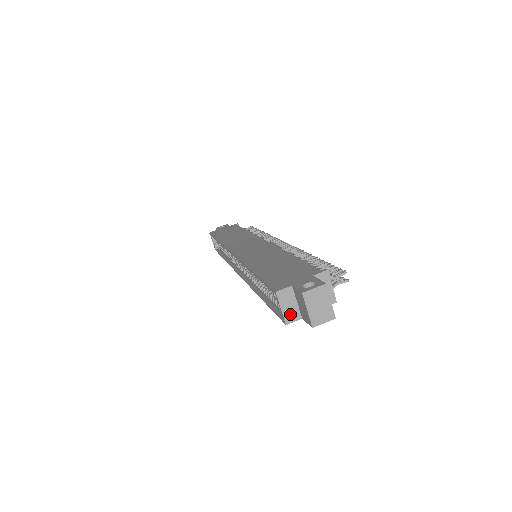
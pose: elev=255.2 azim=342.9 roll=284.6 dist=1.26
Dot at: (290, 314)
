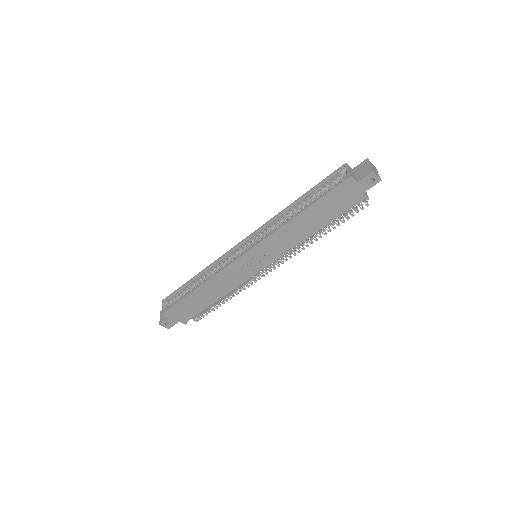
Dot at: (353, 175)
